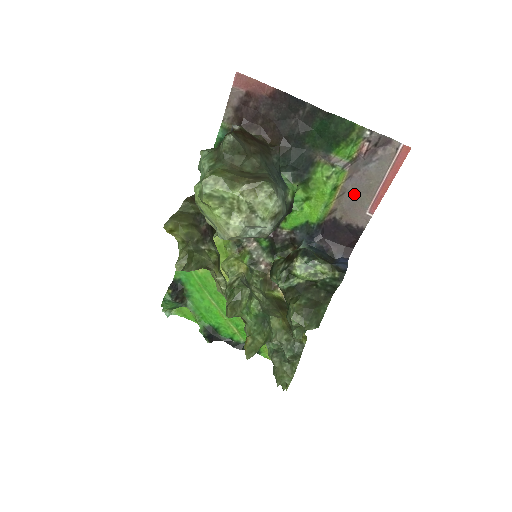
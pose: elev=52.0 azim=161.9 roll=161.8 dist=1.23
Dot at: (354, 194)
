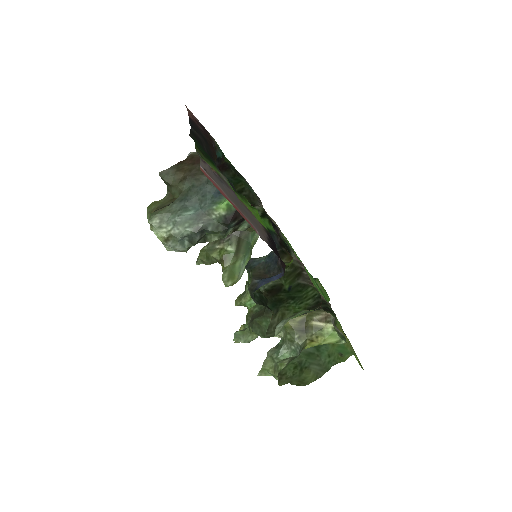
Dot at: (244, 209)
